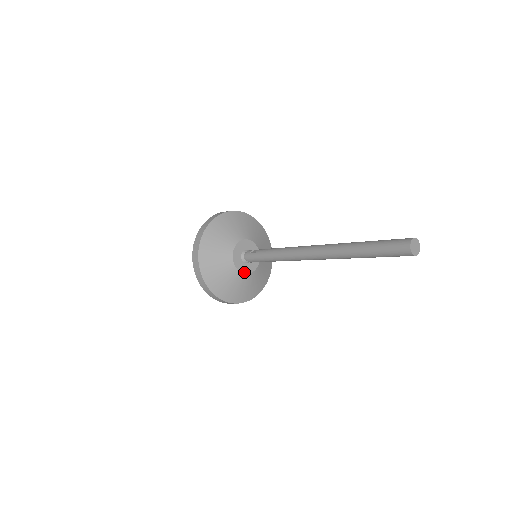
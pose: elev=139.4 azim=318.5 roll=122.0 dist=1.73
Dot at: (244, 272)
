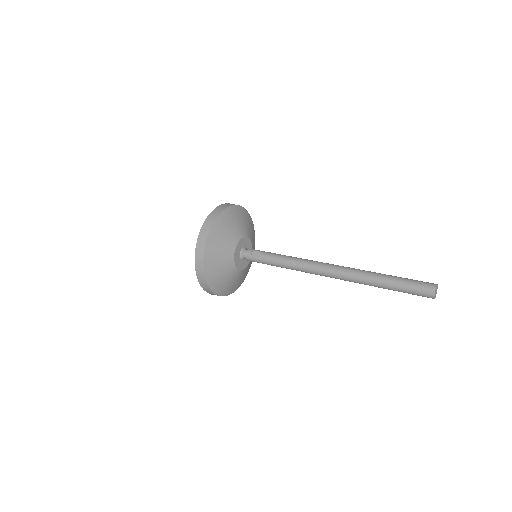
Dot at: (245, 267)
